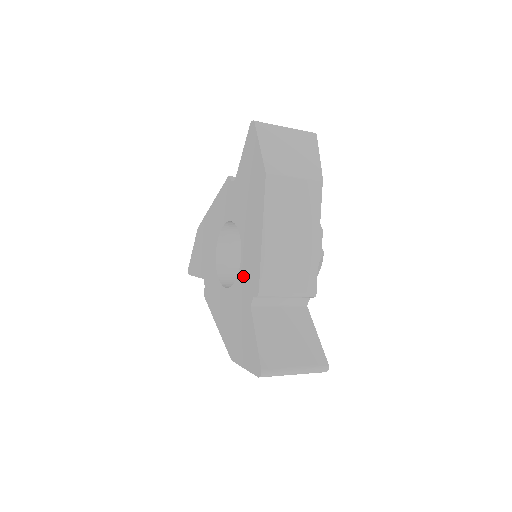
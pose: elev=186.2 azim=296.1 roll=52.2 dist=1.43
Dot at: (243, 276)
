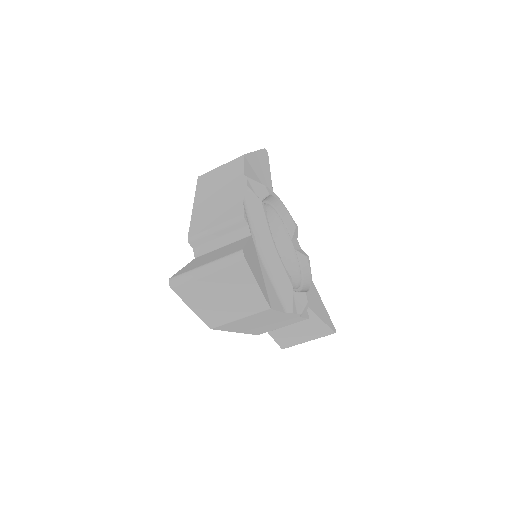
Dot at: occluded
